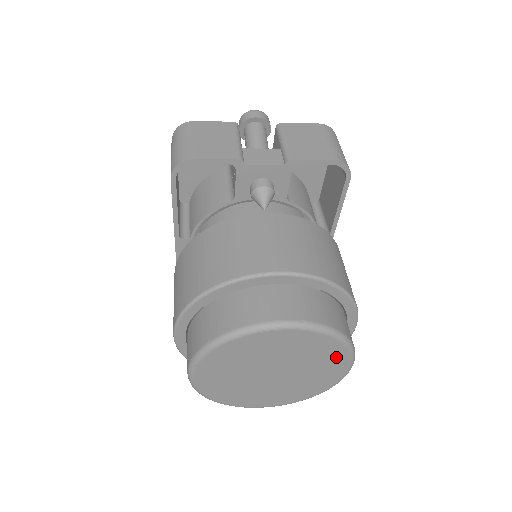
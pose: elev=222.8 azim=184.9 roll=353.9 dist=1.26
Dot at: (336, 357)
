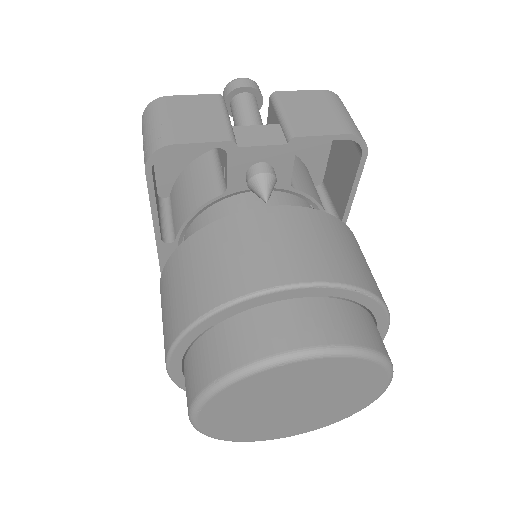
Dot at: (371, 380)
